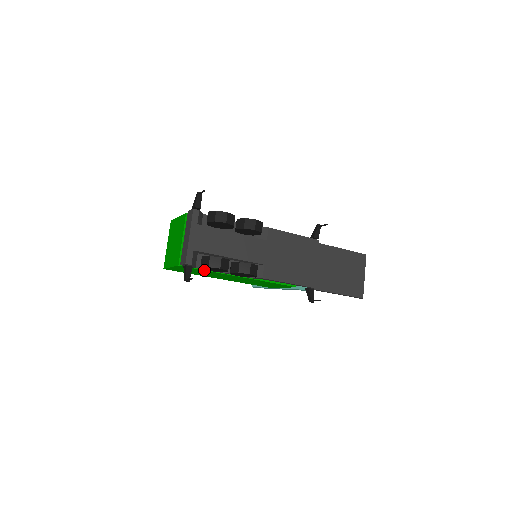
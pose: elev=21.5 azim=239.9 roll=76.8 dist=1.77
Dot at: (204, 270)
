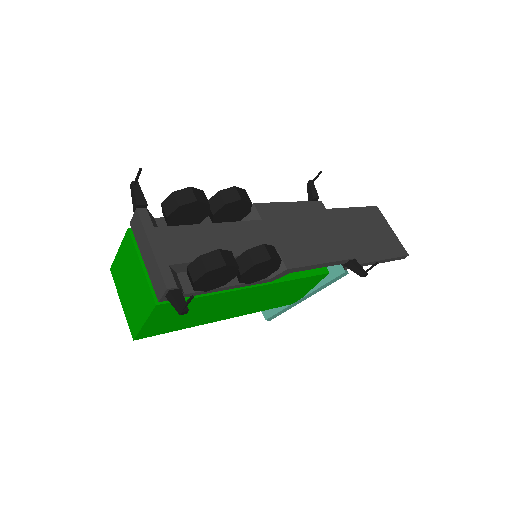
Dot at: (198, 297)
